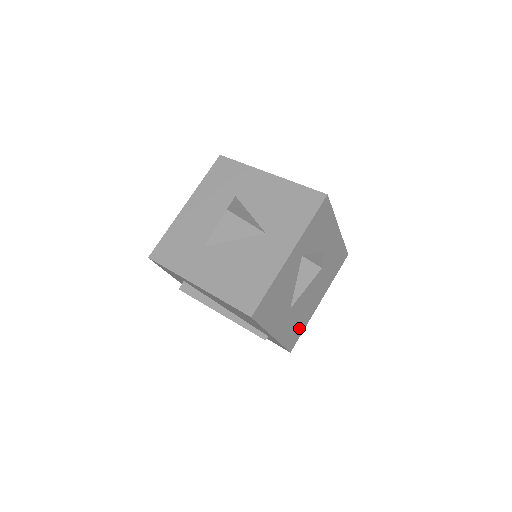
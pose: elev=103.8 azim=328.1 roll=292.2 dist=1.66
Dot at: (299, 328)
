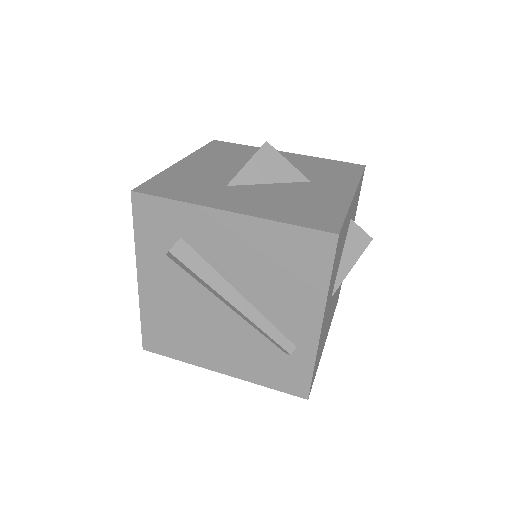
Dot at: (318, 359)
